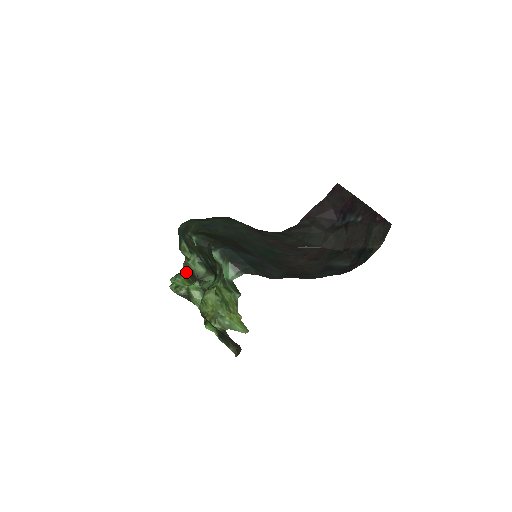
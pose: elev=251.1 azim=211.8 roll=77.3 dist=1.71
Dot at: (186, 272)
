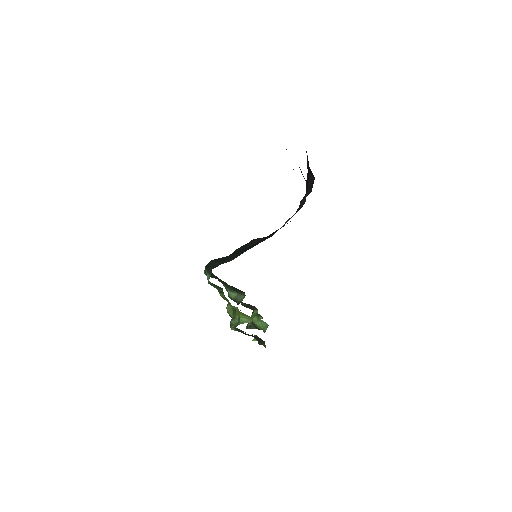
Dot at: (246, 307)
